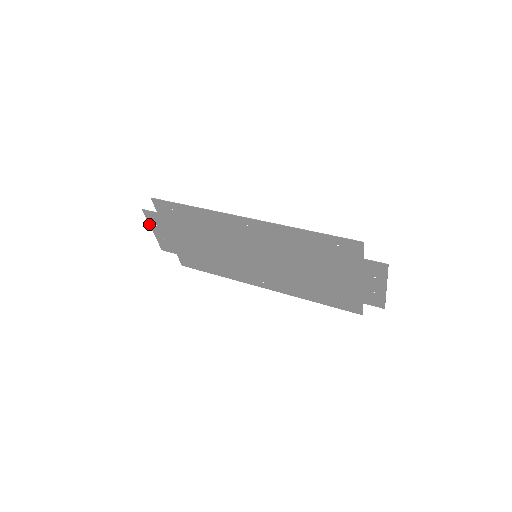
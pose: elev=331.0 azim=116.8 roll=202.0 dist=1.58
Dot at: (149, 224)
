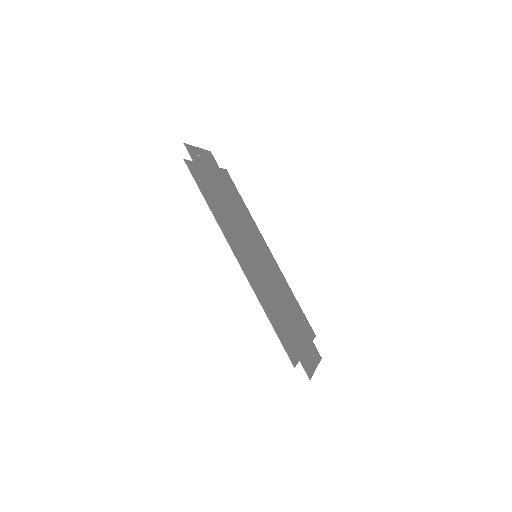
Dot at: (193, 146)
